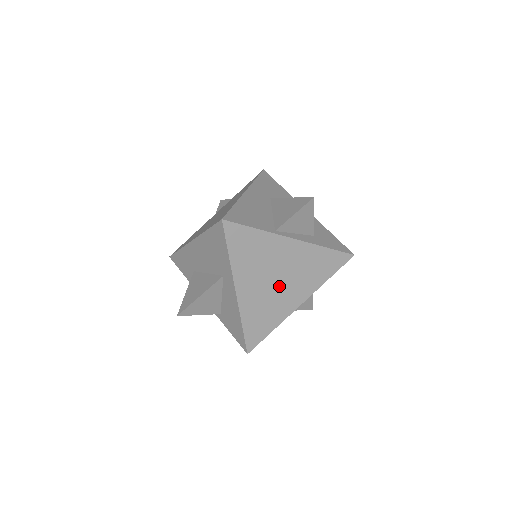
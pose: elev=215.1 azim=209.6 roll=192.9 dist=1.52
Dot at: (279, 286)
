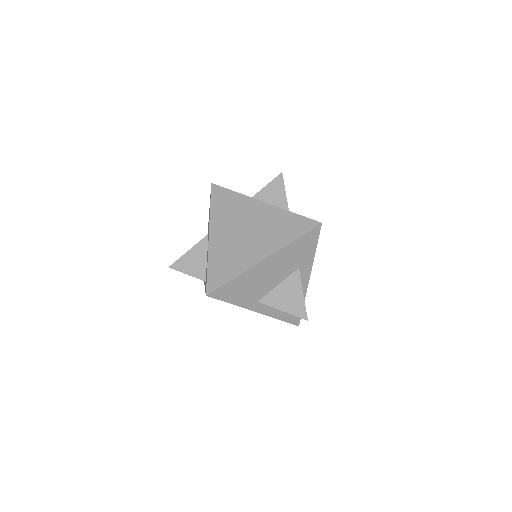
Dot at: (246, 238)
